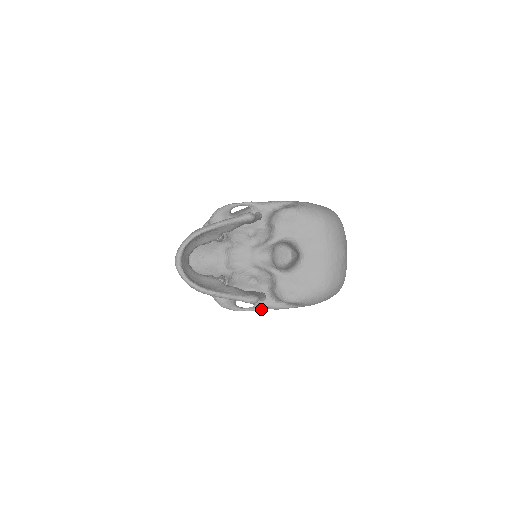
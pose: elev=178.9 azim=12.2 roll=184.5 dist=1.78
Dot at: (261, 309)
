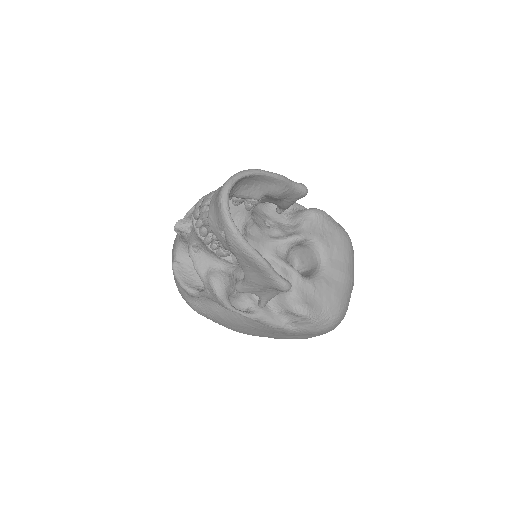
Dot at: (256, 317)
